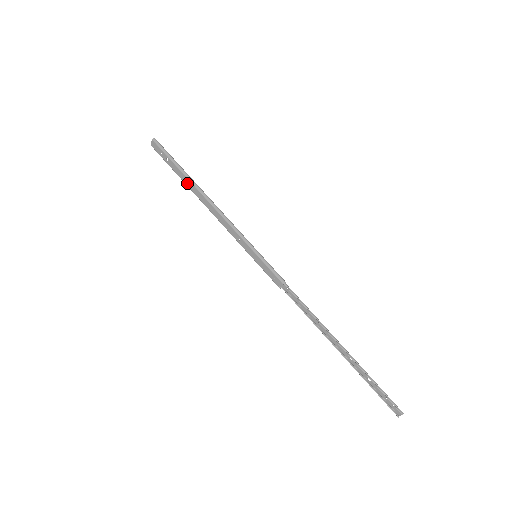
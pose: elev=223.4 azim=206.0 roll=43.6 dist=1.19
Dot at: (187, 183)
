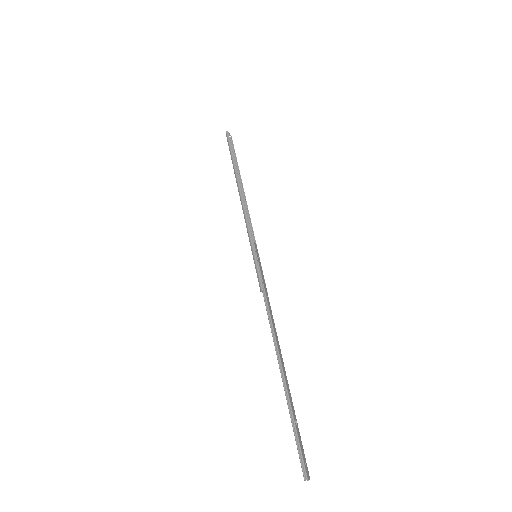
Dot at: occluded
